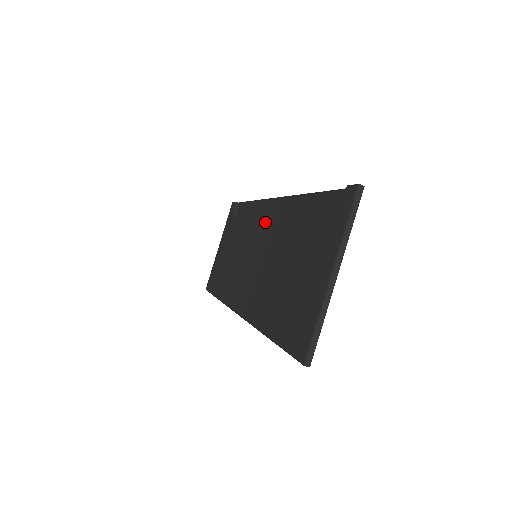
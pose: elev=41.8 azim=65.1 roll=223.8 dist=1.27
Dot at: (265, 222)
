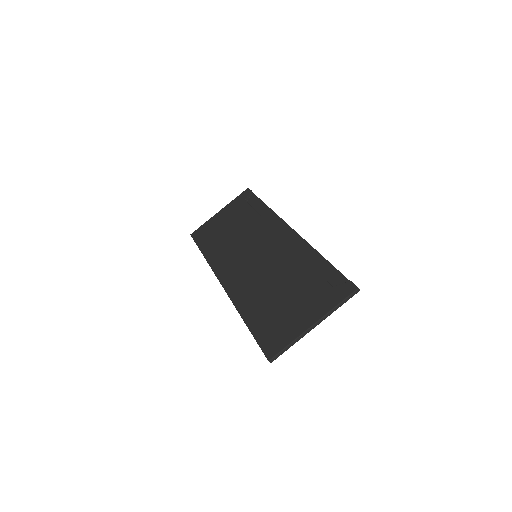
Dot at: (276, 239)
